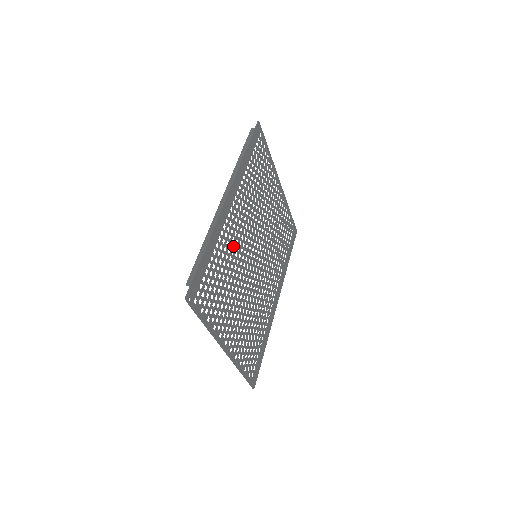
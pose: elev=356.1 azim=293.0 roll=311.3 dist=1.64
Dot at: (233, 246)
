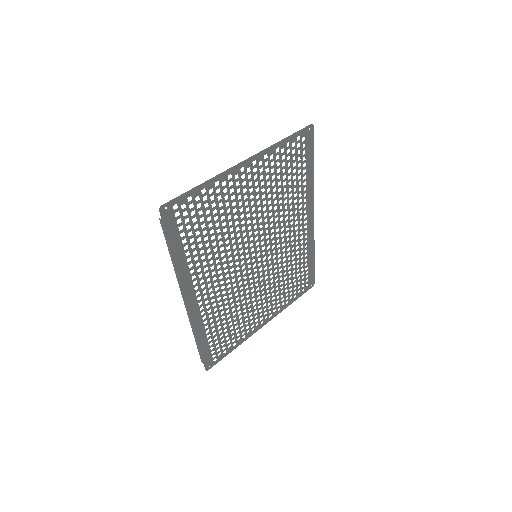
Dot at: (223, 300)
